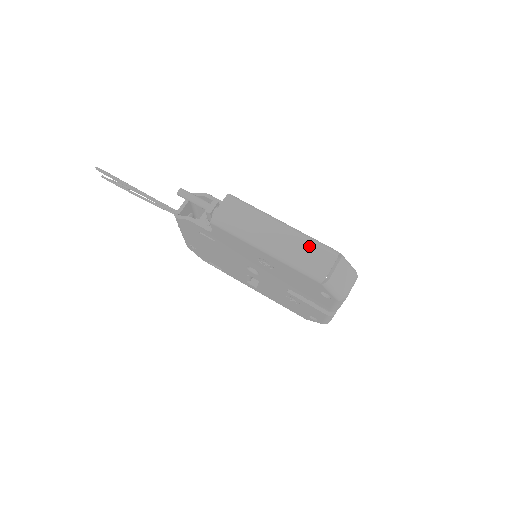
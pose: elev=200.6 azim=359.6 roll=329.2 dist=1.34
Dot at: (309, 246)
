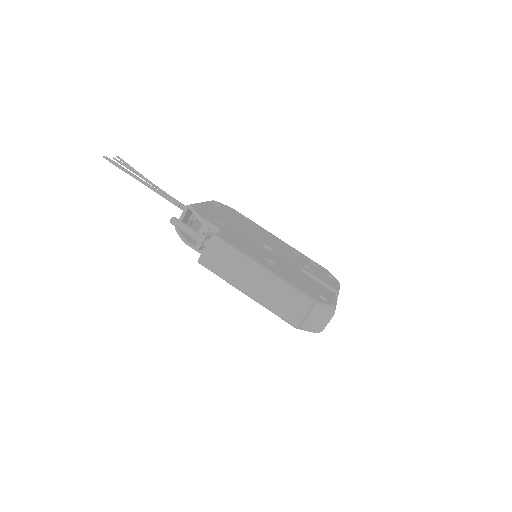
Dot at: (285, 296)
